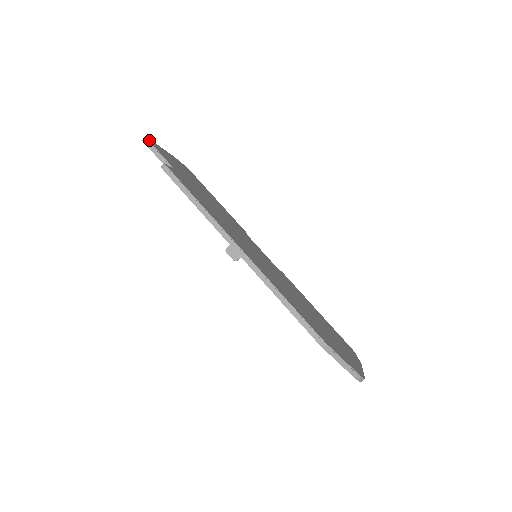
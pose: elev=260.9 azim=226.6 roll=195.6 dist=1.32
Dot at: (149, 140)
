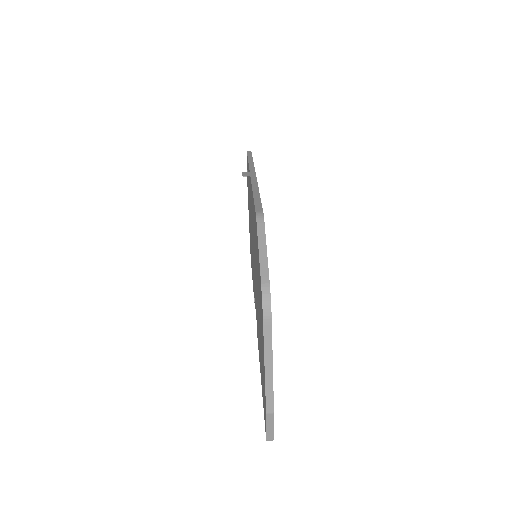
Dot at: occluded
